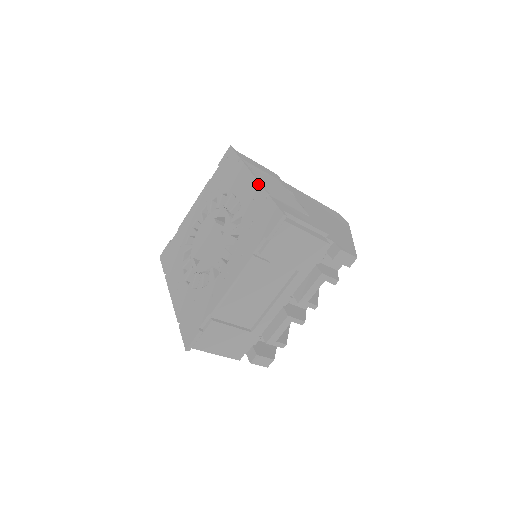
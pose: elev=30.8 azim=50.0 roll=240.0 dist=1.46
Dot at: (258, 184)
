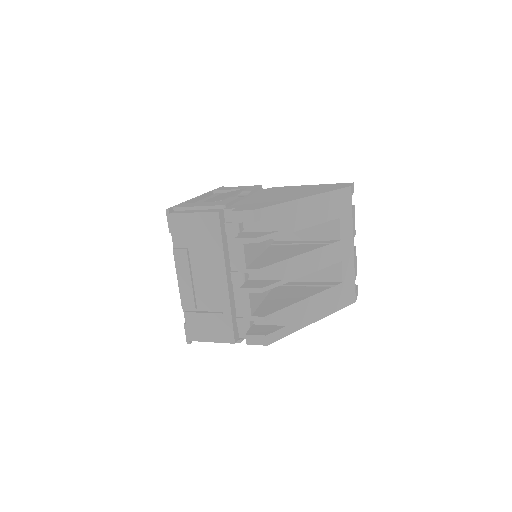
Dot at: occluded
